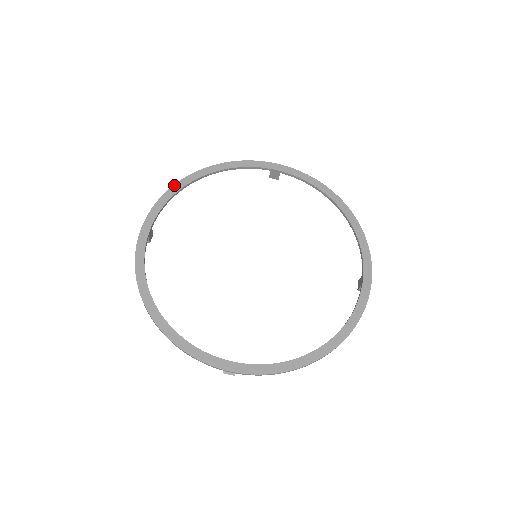
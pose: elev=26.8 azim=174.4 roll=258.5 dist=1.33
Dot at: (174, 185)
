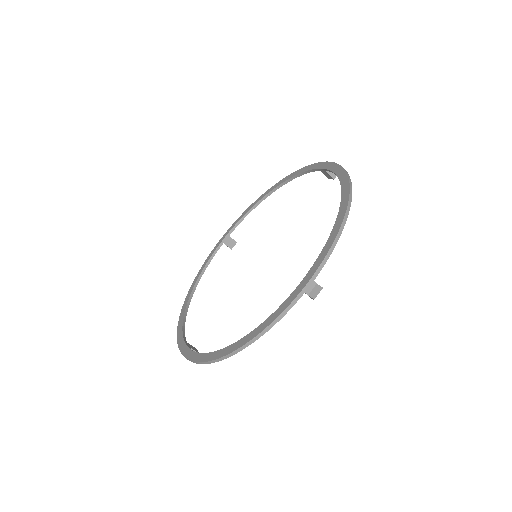
Dot at: (179, 317)
